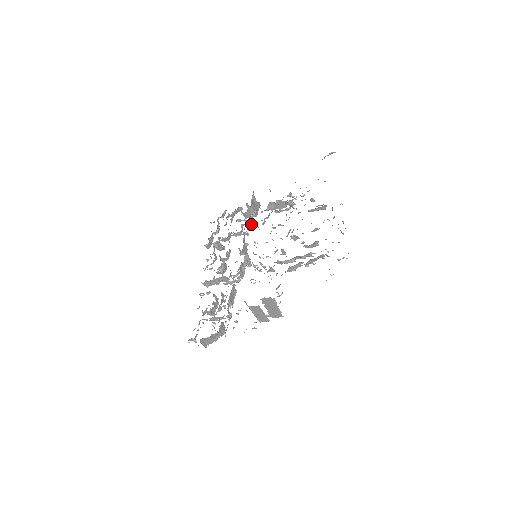
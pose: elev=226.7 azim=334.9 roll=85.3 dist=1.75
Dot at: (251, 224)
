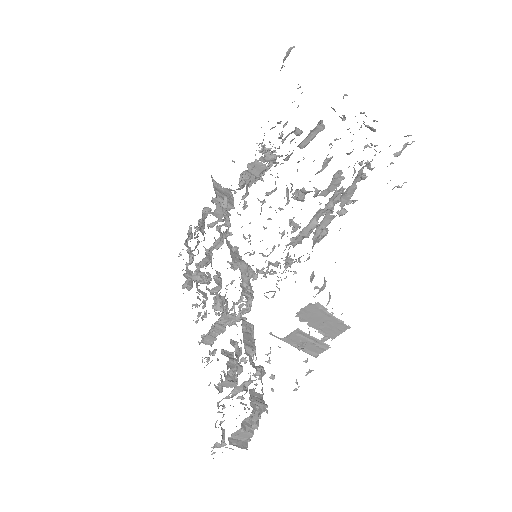
Dot at: (228, 217)
